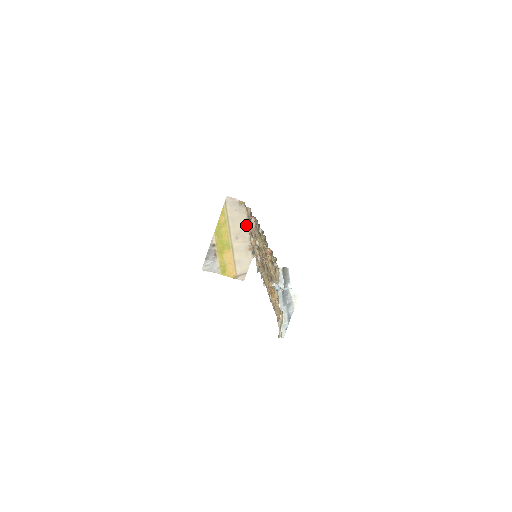
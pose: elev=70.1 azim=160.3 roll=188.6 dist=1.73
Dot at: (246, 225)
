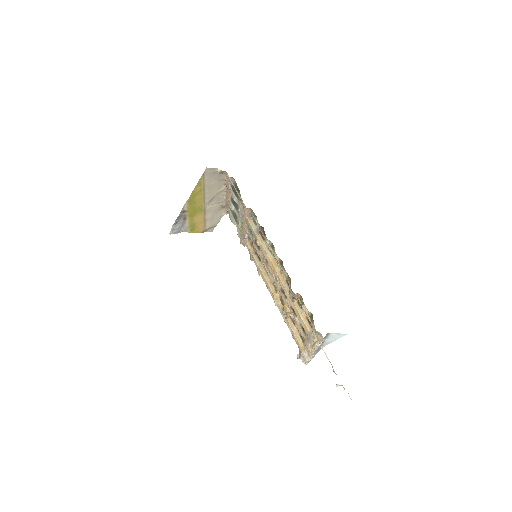
Dot at: (223, 189)
